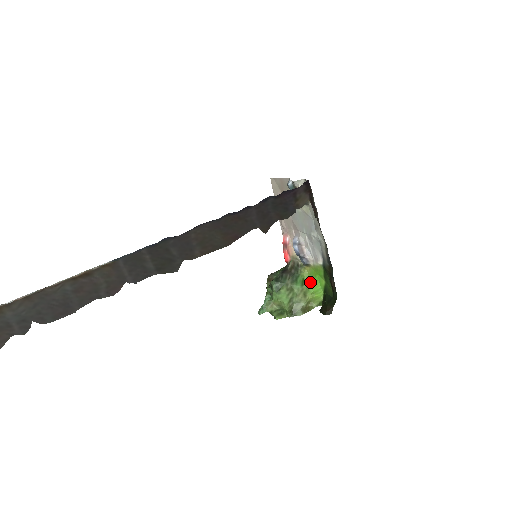
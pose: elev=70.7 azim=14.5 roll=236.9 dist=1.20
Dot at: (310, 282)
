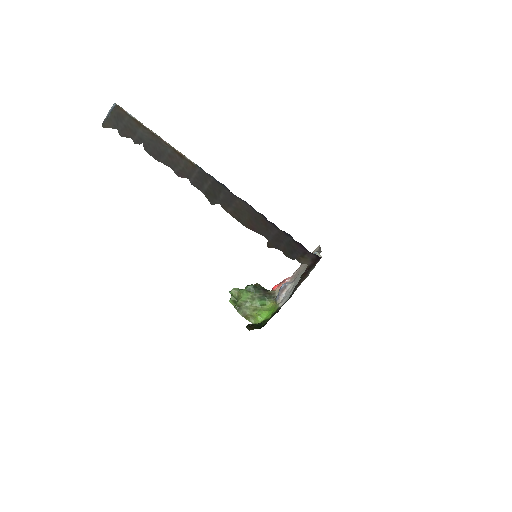
Dot at: (266, 309)
